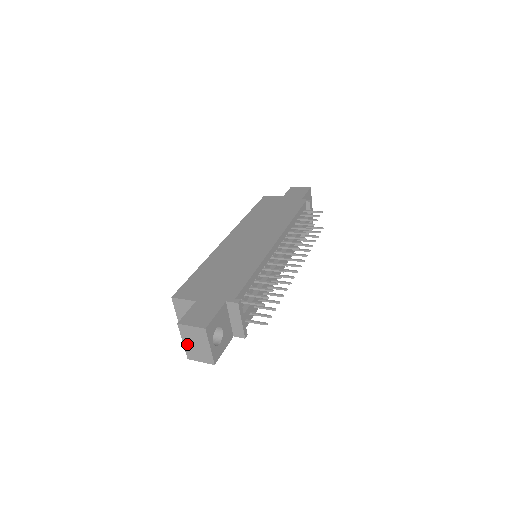
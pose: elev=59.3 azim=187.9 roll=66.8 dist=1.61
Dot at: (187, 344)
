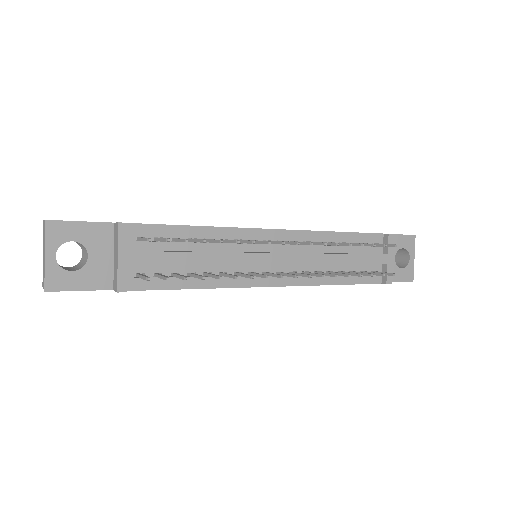
Dot at: occluded
